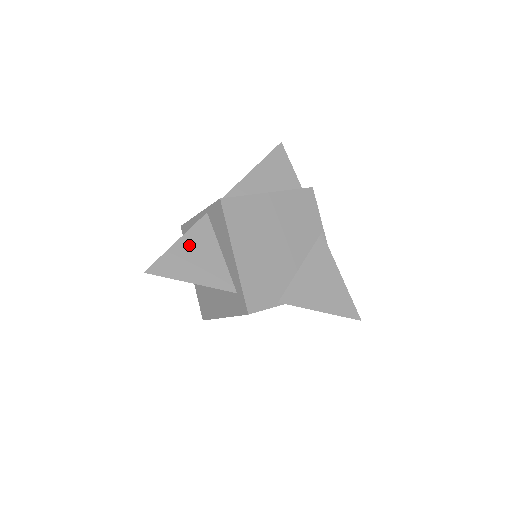
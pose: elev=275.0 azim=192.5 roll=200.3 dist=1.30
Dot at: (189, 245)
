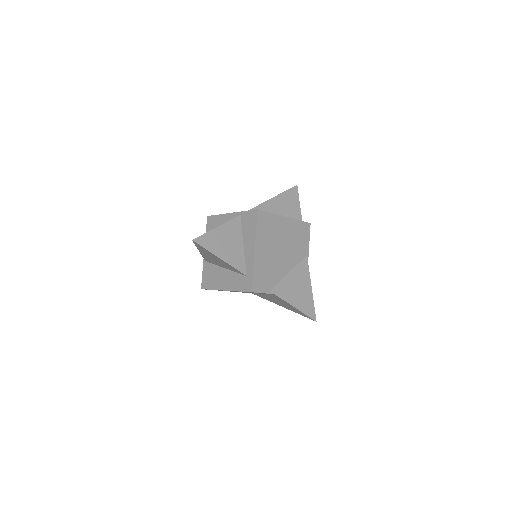
Dot at: (224, 232)
